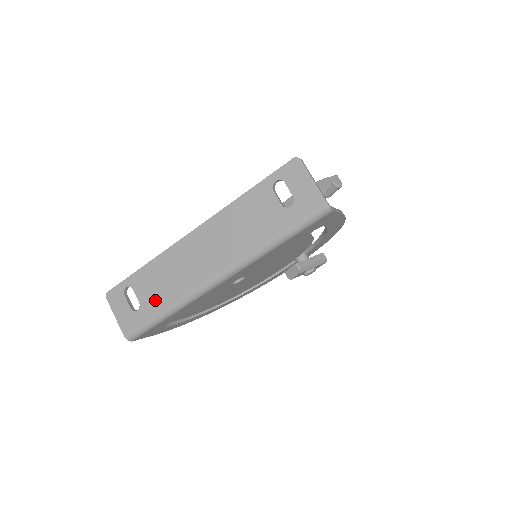
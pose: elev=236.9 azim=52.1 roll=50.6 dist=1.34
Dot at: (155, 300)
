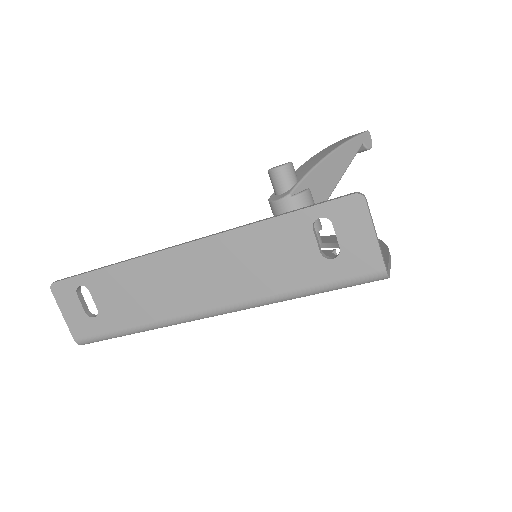
Dot at: (120, 313)
